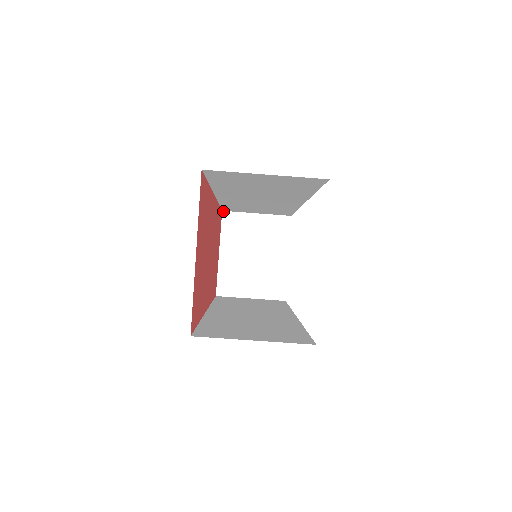
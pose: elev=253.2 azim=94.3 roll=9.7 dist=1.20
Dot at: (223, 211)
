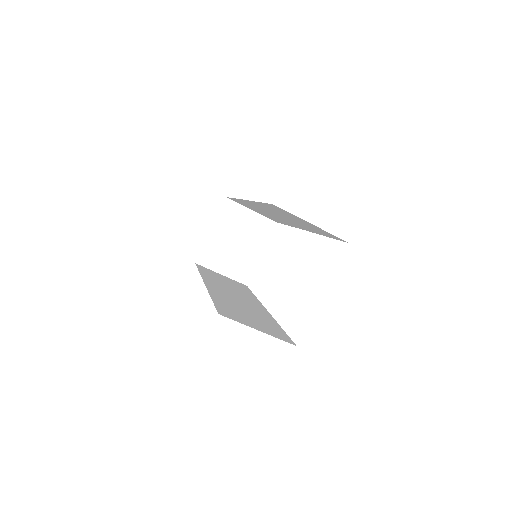
Dot at: (226, 198)
